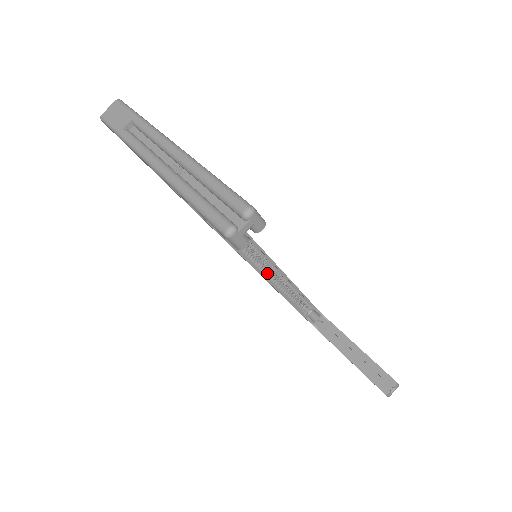
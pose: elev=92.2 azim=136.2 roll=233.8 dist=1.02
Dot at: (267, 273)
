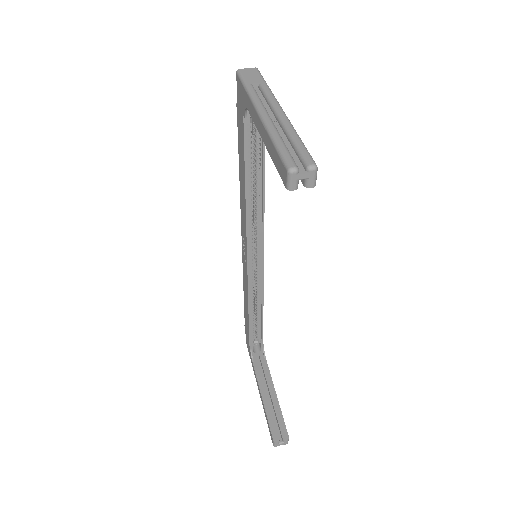
Dot at: (252, 278)
